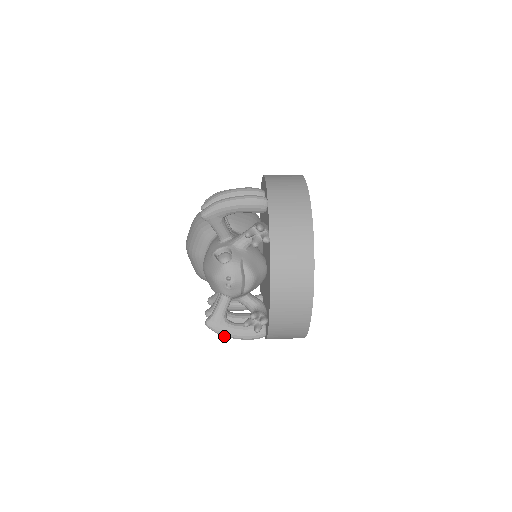
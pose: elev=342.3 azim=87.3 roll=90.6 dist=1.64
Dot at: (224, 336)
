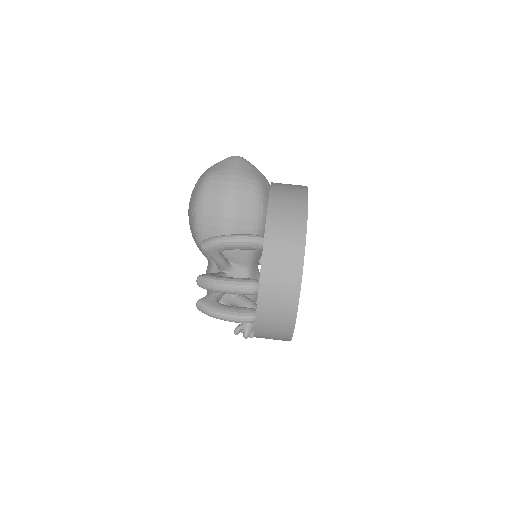
Dot at: occluded
